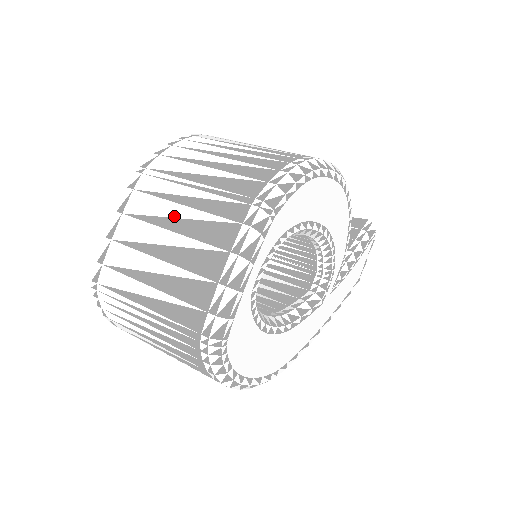
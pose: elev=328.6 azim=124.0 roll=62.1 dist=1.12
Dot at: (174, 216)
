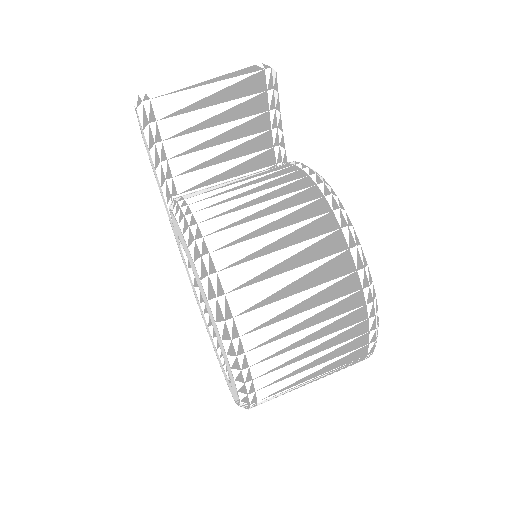
Dot at: occluded
